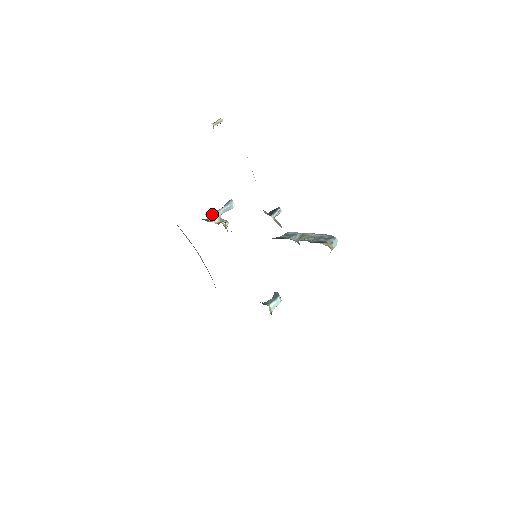
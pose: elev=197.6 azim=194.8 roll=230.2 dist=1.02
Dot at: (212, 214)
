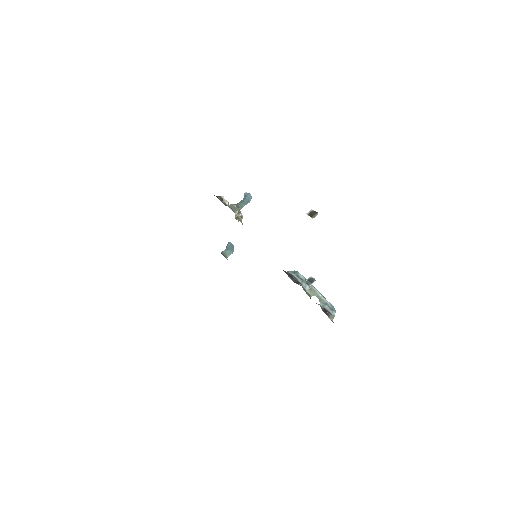
Dot at: (237, 212)
